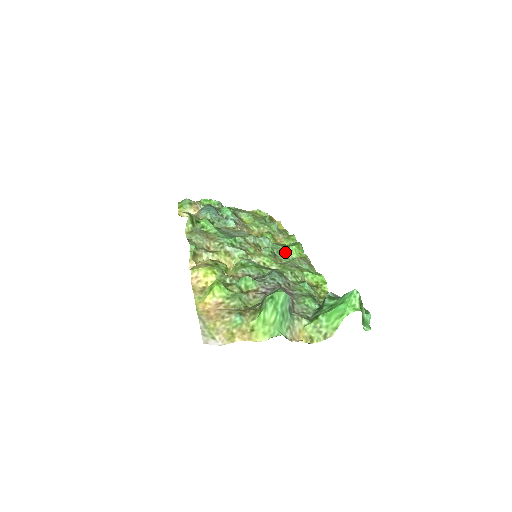
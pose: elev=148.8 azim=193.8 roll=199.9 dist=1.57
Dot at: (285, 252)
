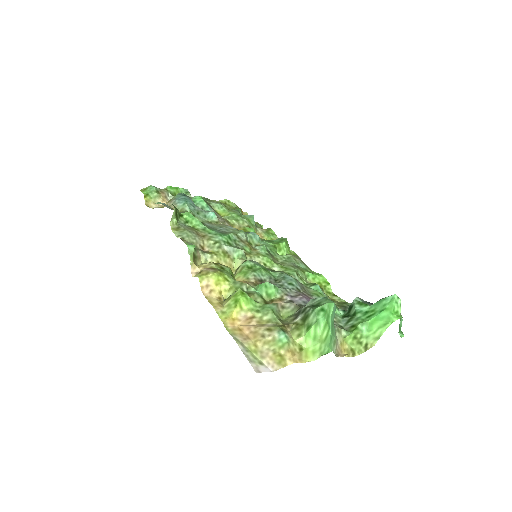
Dot at: (276, 249)
